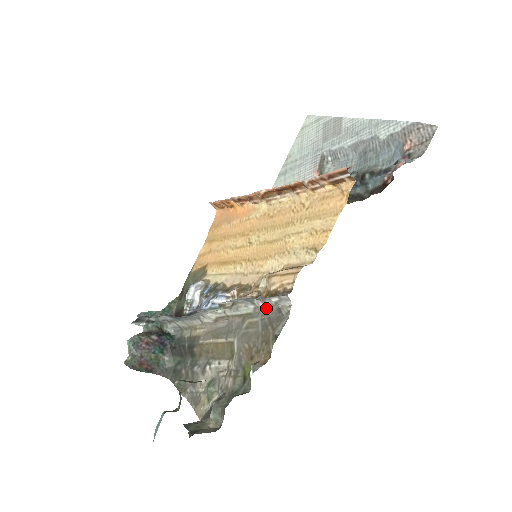
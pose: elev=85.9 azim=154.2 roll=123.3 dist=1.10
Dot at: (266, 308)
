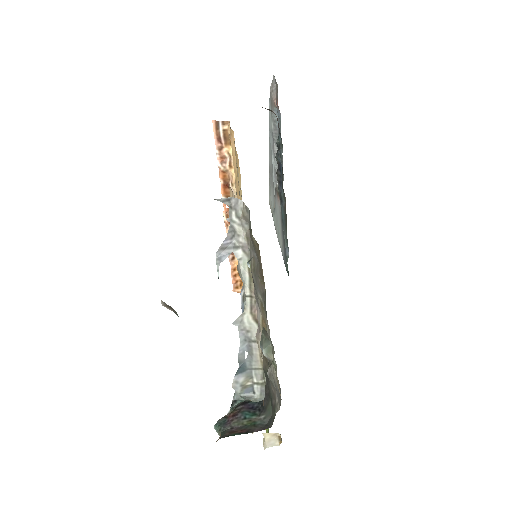
Dot at: (245, 236)
